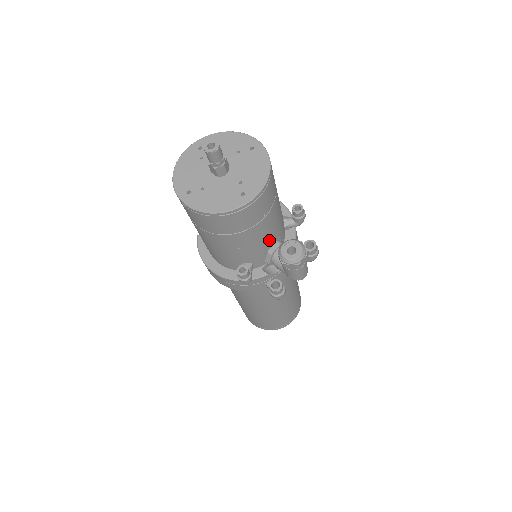
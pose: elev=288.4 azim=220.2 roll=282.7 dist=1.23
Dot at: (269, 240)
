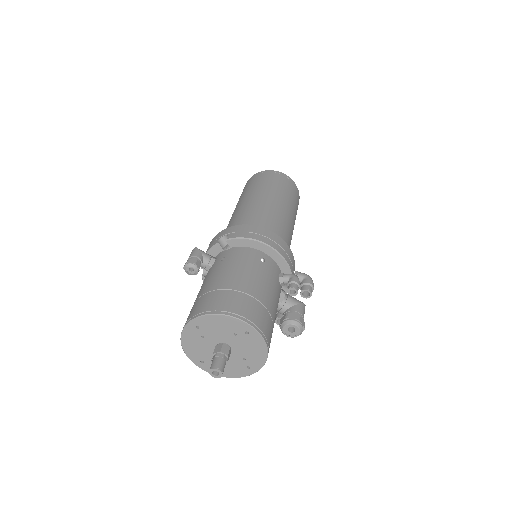
Dot at: occluded
